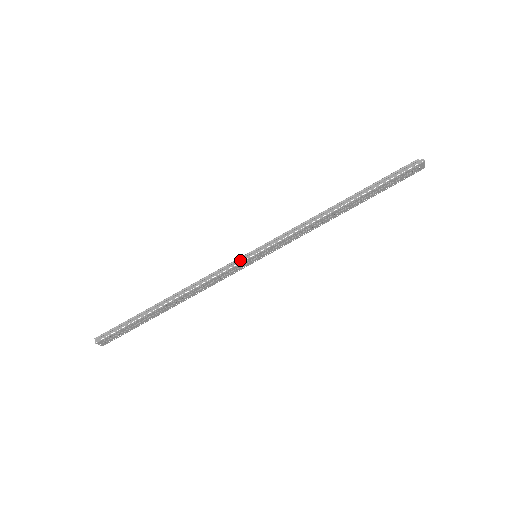
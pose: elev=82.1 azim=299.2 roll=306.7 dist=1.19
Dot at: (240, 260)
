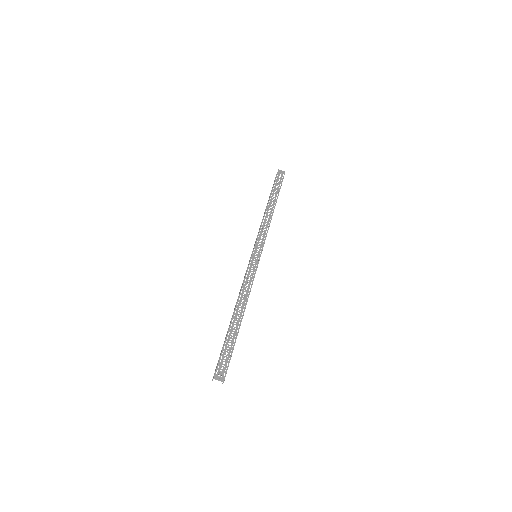
Dot at: (249, 263)
